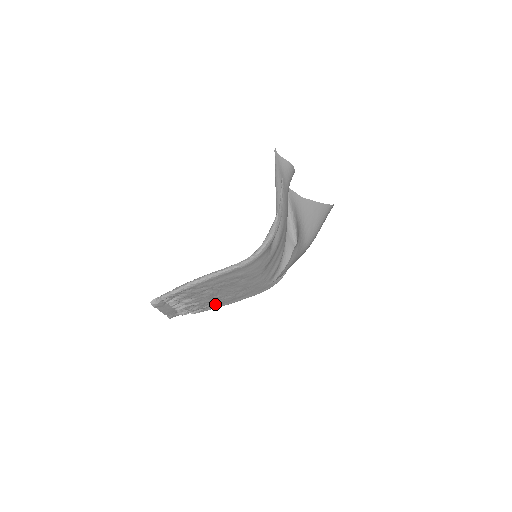
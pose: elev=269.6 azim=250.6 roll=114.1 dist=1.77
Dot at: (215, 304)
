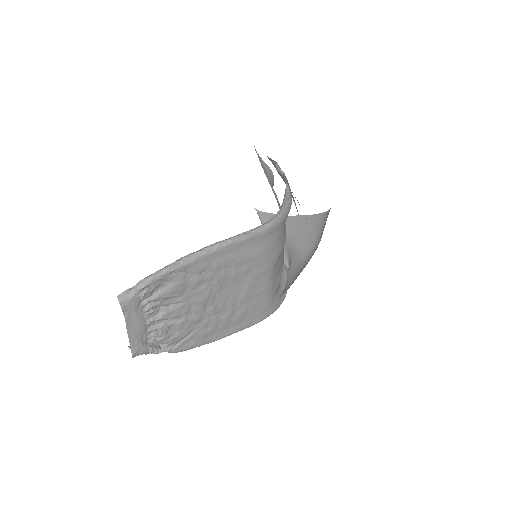
Dot at: (202, 332)
